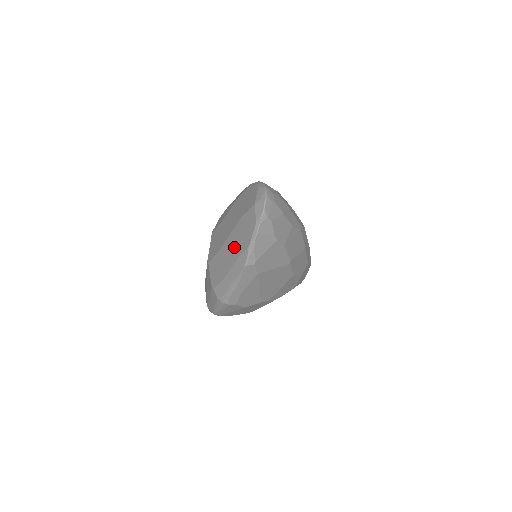
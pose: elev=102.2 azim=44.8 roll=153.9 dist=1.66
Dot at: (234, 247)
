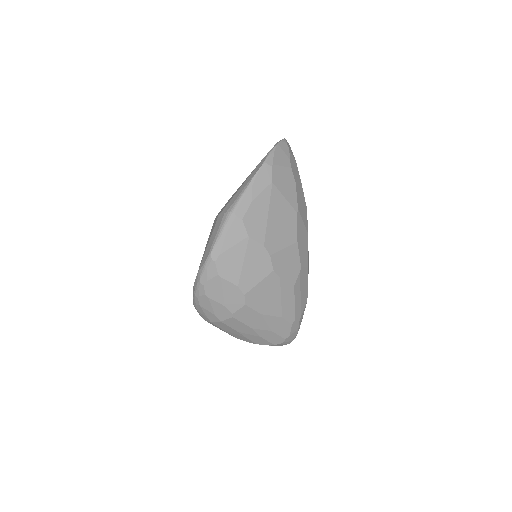
Dot at: occluded
